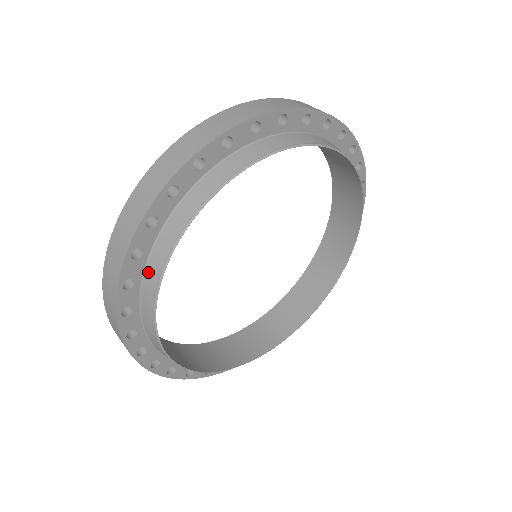
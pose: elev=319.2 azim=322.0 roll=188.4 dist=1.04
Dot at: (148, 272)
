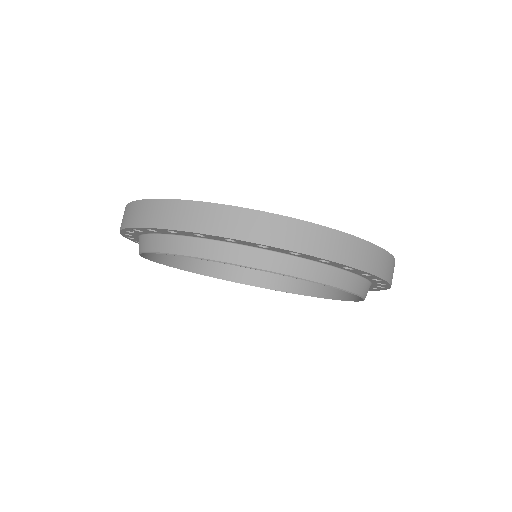
Dot at: (170, 239)
